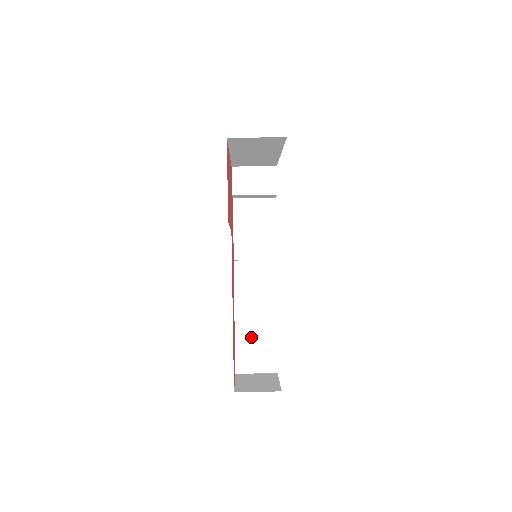
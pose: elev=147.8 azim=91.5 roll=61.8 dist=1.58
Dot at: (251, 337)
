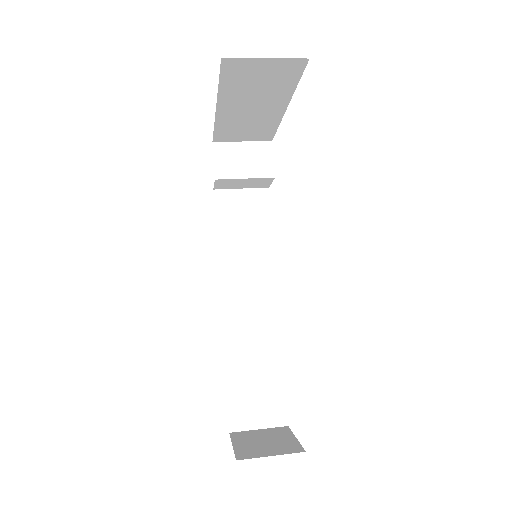
Dot at: (249, 377)
